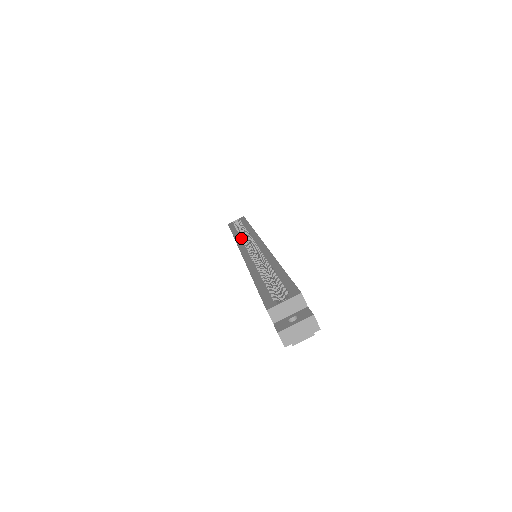
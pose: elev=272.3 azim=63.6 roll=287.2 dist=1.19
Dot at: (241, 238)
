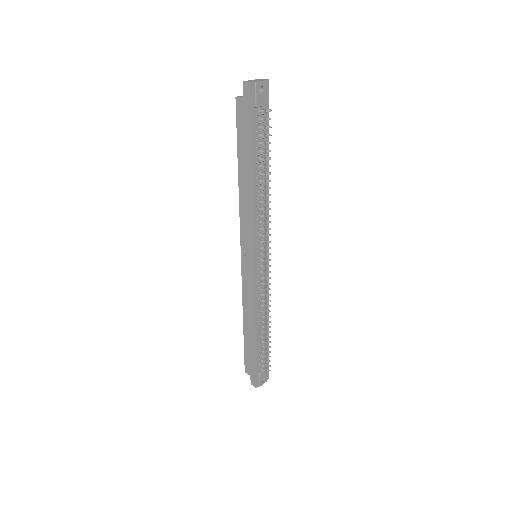
Dot at: occluded
